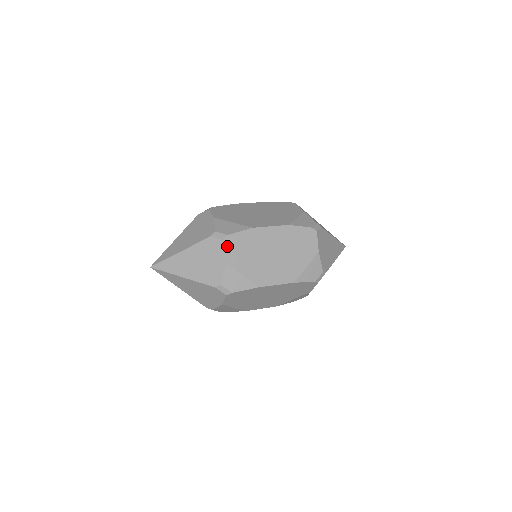
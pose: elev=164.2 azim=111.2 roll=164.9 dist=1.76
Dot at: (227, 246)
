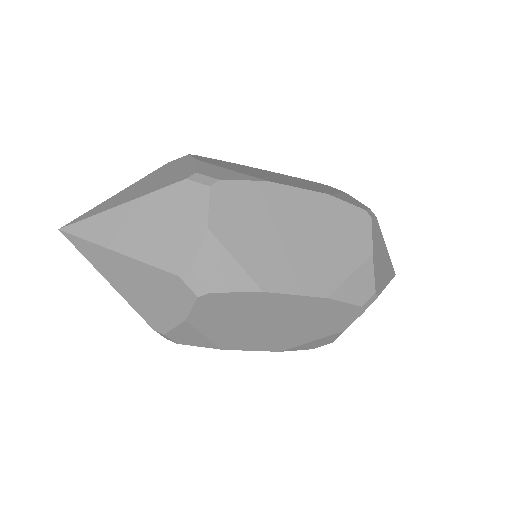
Dot at: (215, 199)
